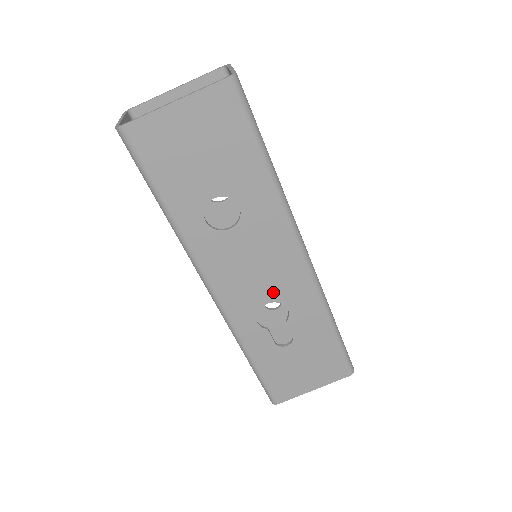
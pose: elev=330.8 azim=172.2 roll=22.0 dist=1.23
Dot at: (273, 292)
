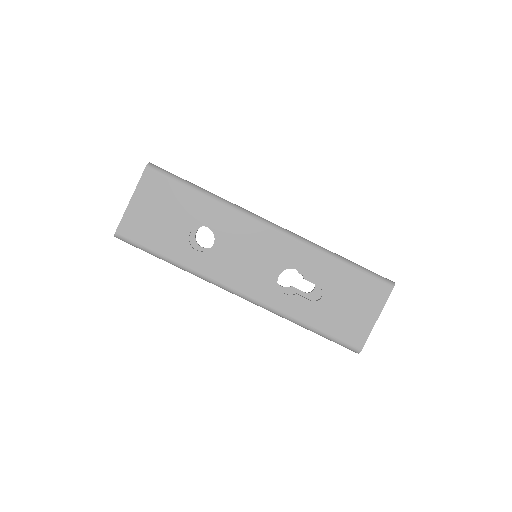
Dot at: (275, 265)
